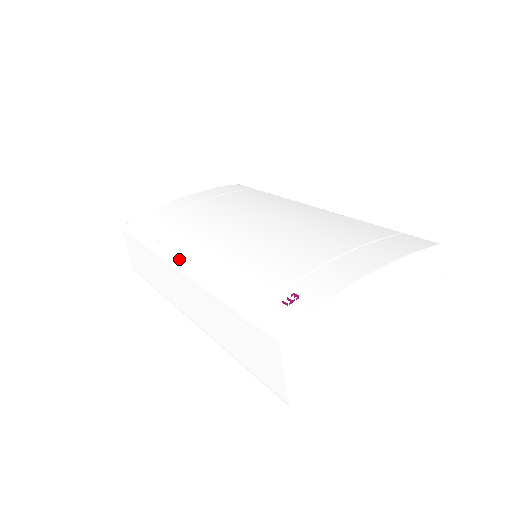
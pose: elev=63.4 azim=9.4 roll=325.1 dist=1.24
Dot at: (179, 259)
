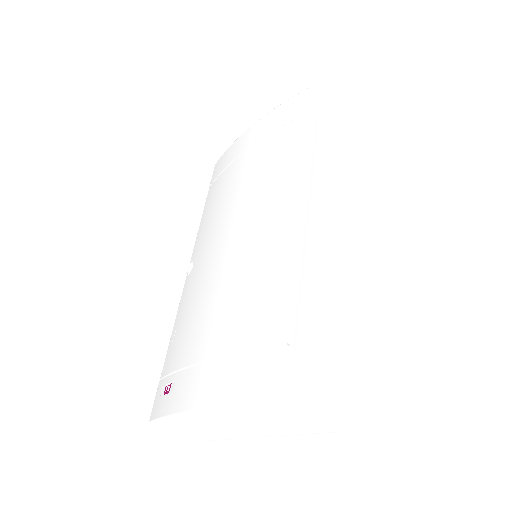
Dot at: (190, 263)
